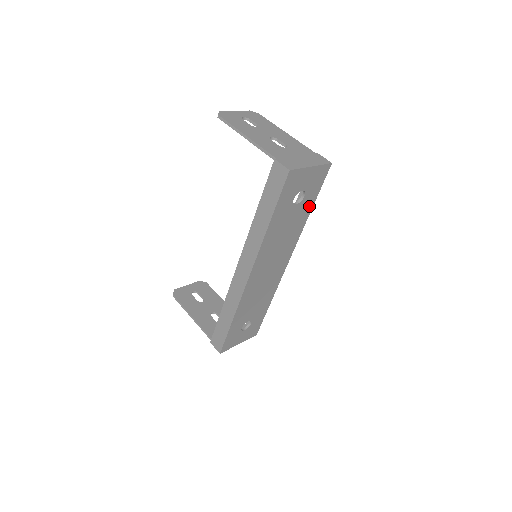
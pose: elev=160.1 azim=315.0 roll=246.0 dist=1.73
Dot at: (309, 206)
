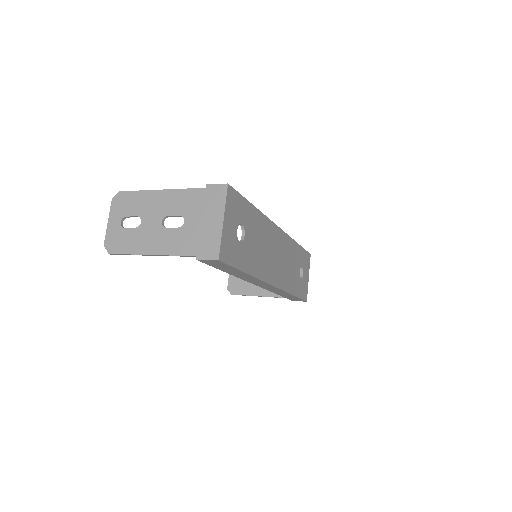
Dot at: (250, 211)
